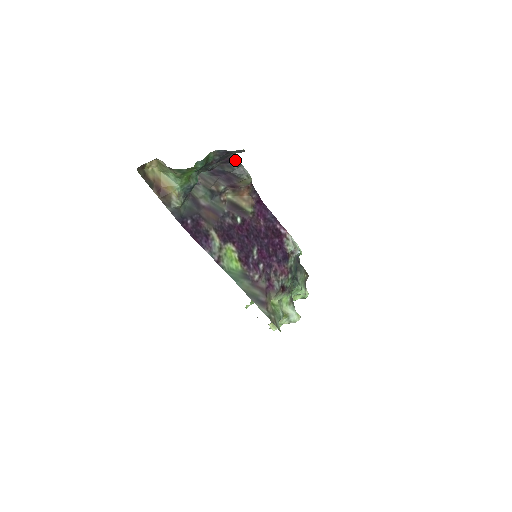
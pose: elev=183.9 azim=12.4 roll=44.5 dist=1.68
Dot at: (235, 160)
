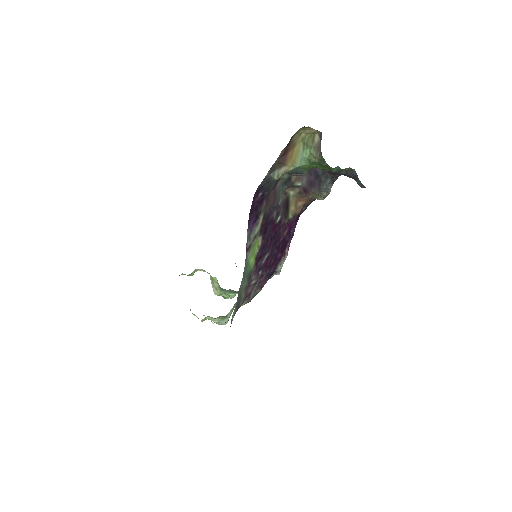
Dot at: (335, 177)
